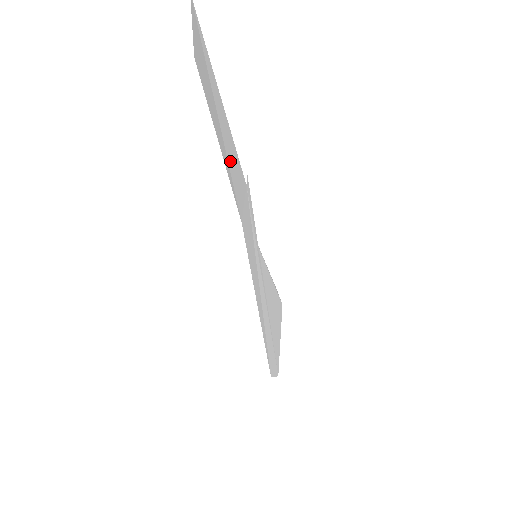
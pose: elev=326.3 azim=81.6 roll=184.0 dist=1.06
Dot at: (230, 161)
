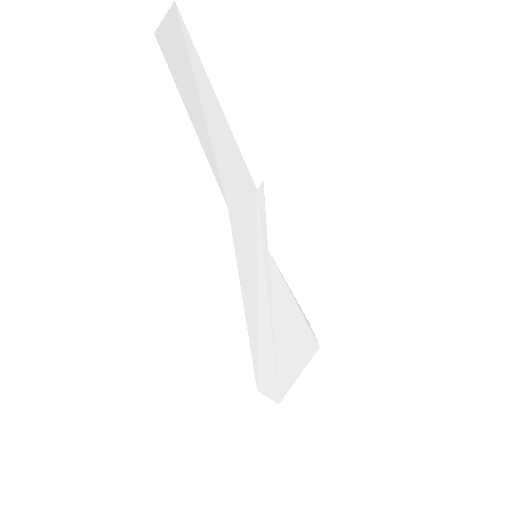
Dot at: (218, 148)
